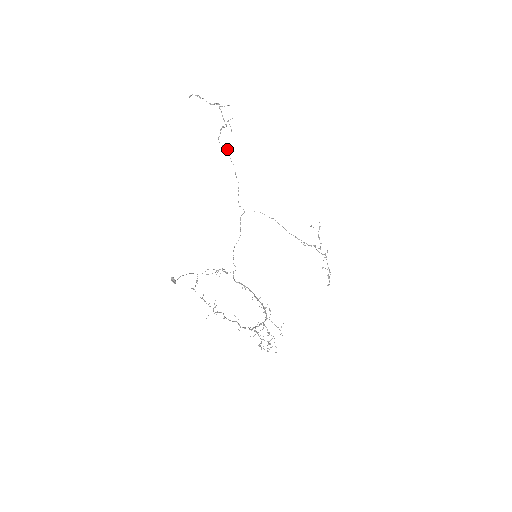
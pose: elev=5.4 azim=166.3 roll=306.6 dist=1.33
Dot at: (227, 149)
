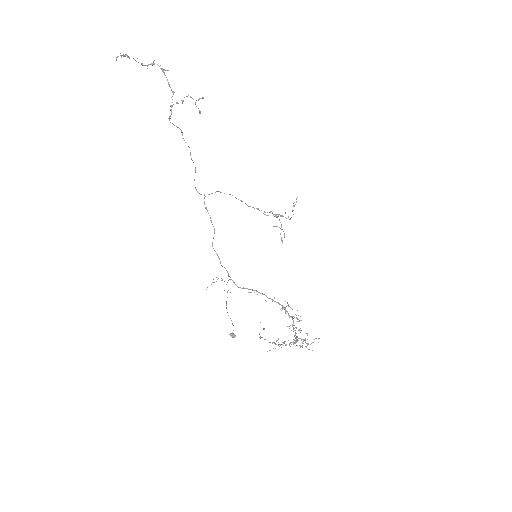
Dot at: (179, 128)
